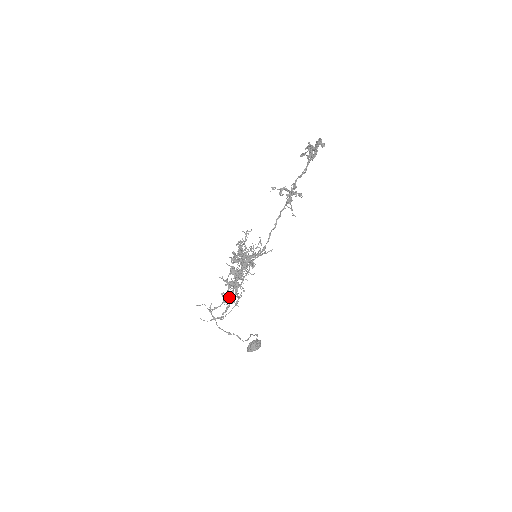
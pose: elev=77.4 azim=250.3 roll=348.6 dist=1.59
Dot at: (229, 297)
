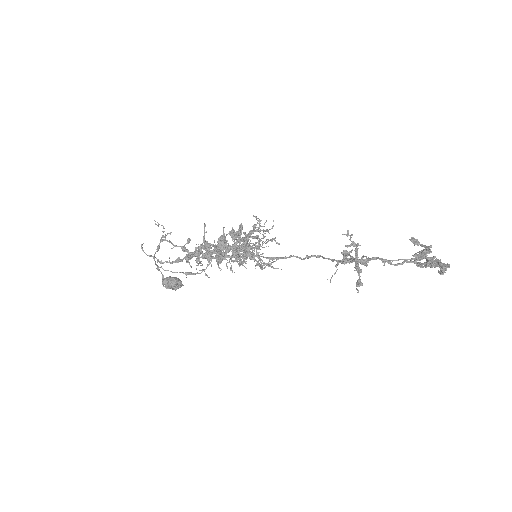
Dot at: (188, 260)
